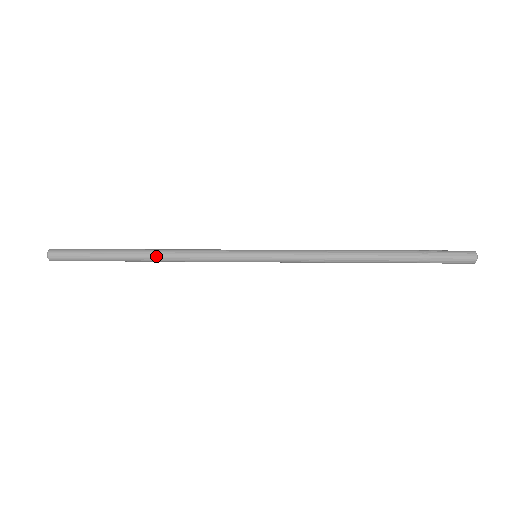
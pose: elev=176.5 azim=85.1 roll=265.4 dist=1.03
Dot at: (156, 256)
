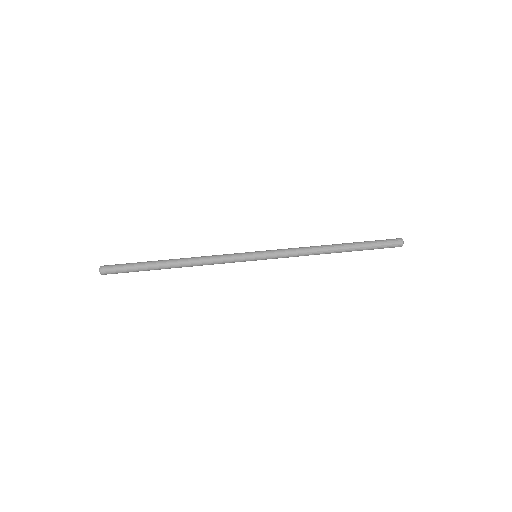
Dot at: (185, 266)
